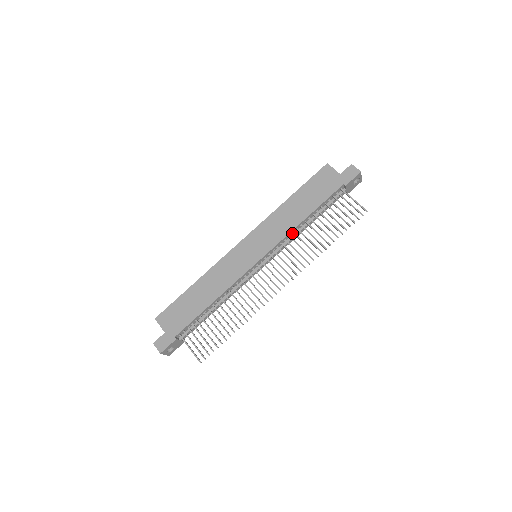
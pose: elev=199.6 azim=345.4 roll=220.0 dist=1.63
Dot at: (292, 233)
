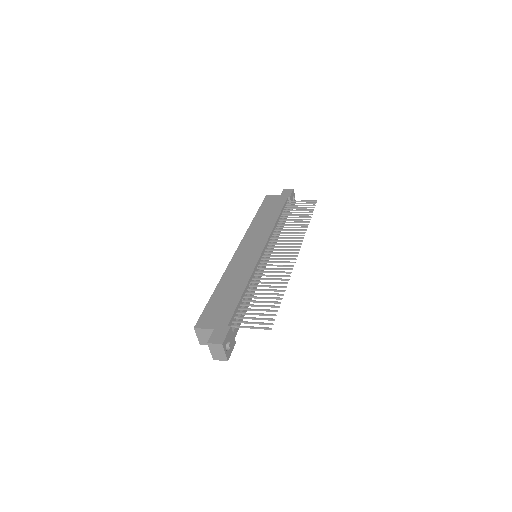
Dot at: (274, 231)
